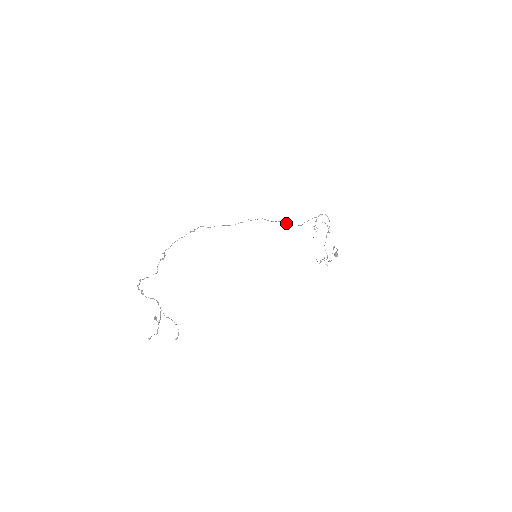
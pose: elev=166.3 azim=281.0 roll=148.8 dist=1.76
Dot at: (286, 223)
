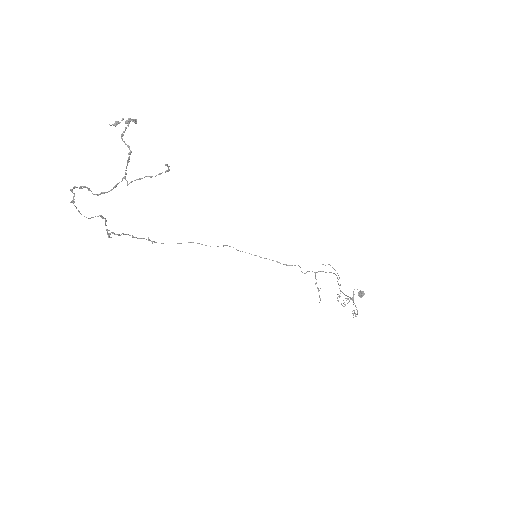
Dot at: (280, 263)
